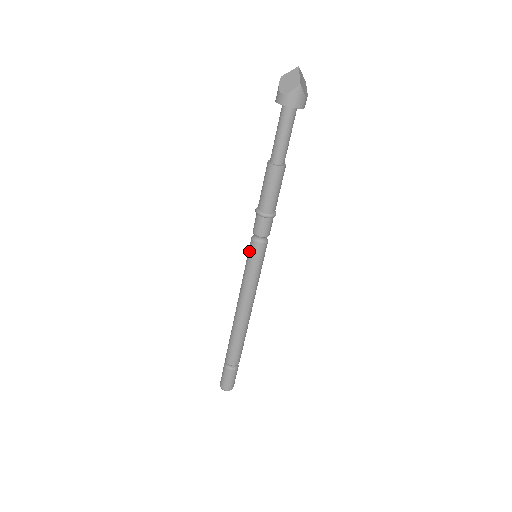
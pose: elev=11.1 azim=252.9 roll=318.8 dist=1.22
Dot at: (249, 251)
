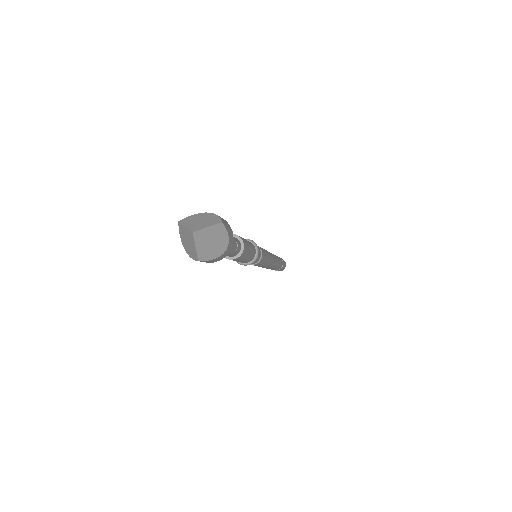
Dot at: occluded
